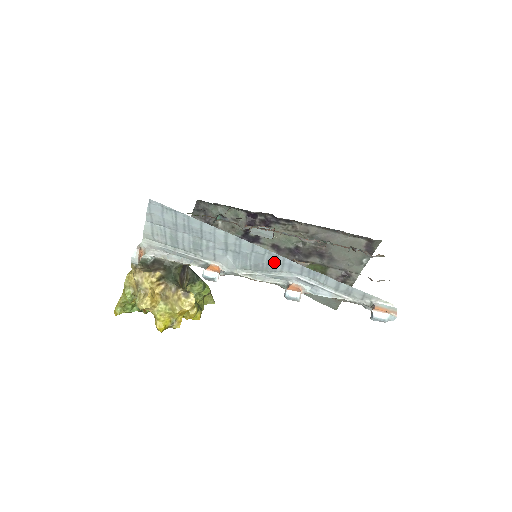
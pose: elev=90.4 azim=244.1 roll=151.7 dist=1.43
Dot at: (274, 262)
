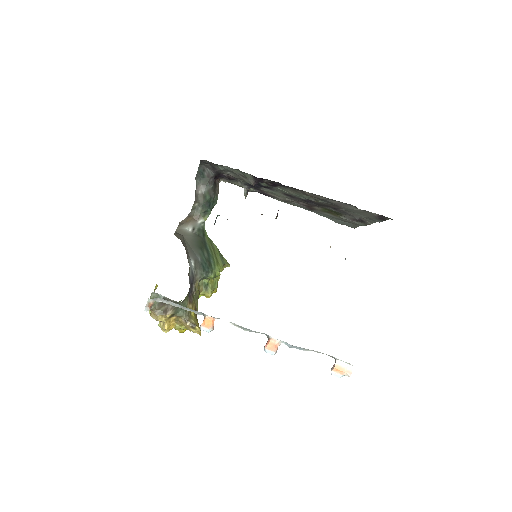
Dot at: occluded
